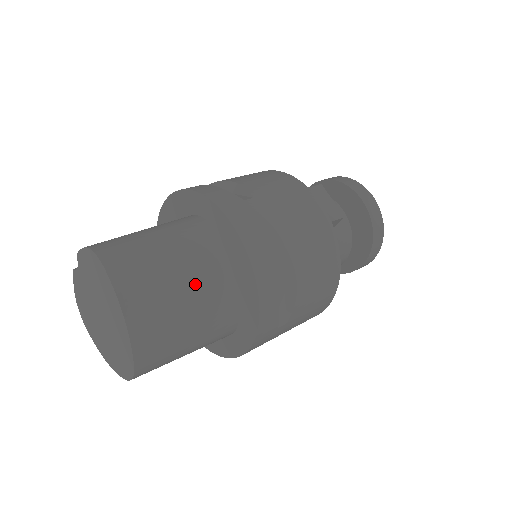
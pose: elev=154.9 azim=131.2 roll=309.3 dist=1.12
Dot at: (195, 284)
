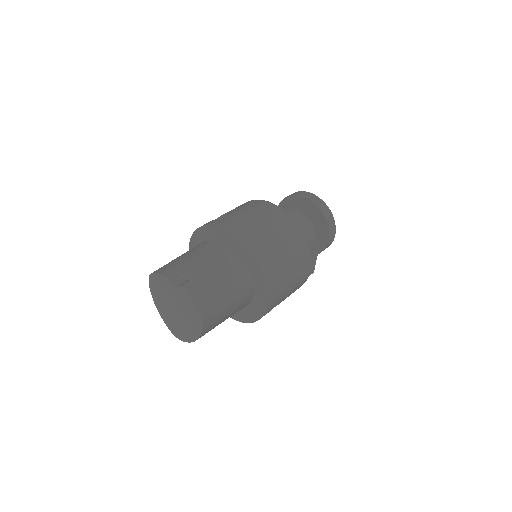
Dot at: (231, 315)
